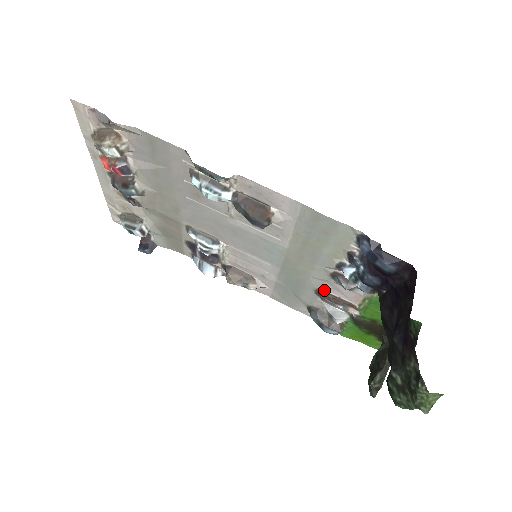
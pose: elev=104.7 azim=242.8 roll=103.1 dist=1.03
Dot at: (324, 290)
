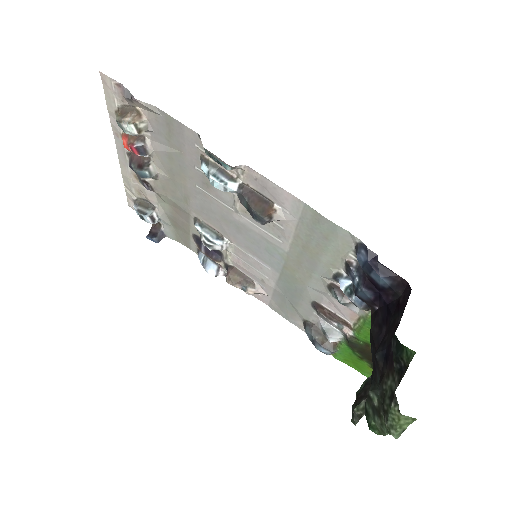
Dot at: (320, 303)
